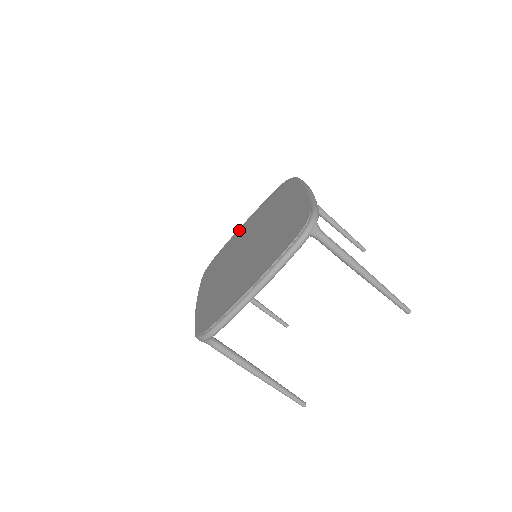
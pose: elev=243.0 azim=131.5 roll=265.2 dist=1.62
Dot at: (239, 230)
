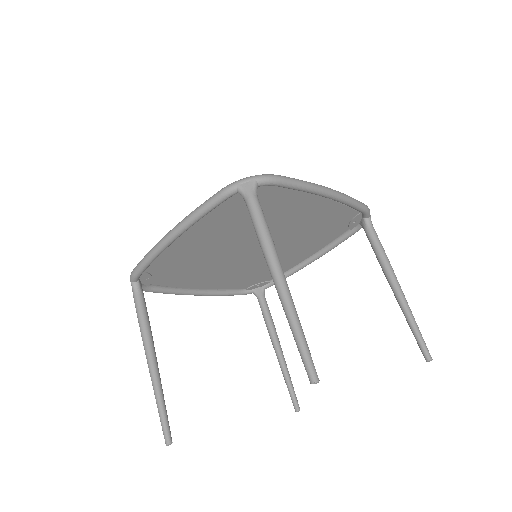
Dot at: occluded
